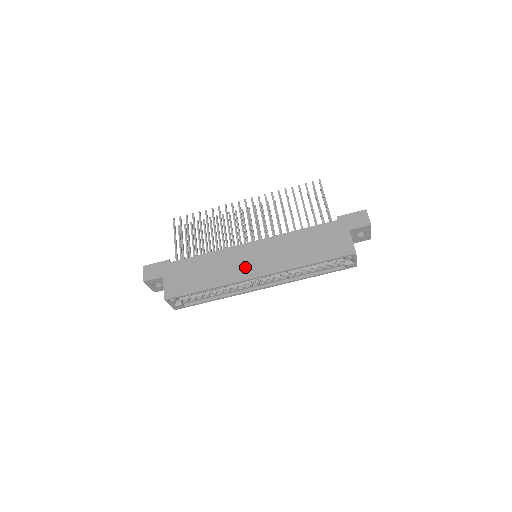
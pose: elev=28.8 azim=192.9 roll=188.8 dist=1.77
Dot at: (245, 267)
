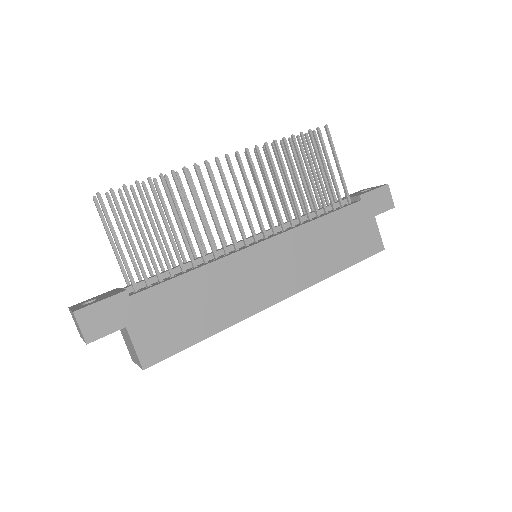
Dot at: (261, 287)
